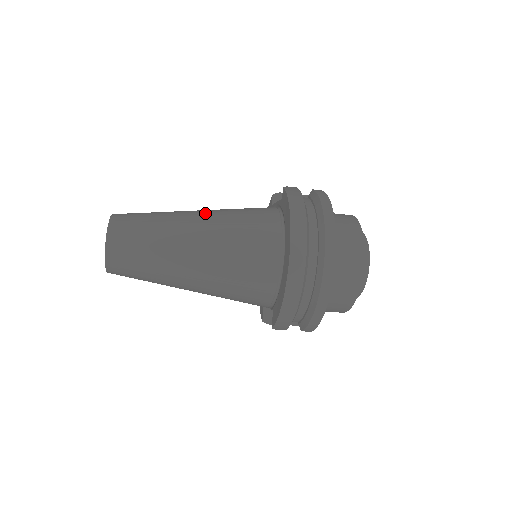
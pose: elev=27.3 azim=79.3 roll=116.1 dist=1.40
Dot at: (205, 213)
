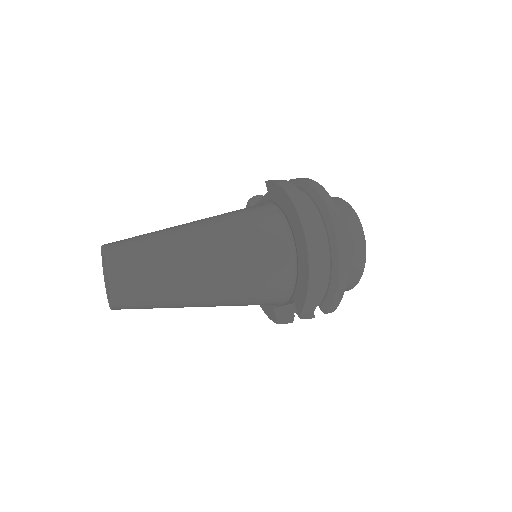
Dot at: (200, 221)
